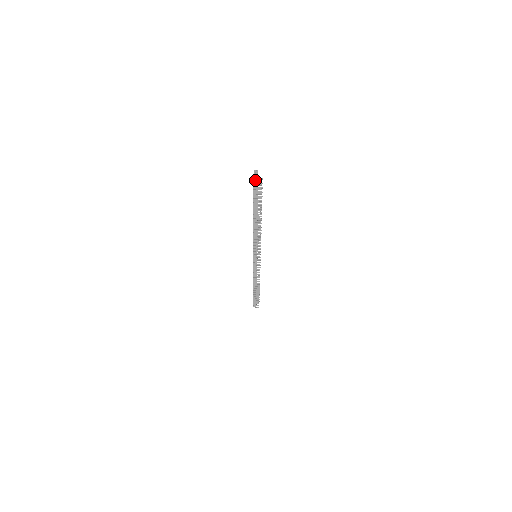
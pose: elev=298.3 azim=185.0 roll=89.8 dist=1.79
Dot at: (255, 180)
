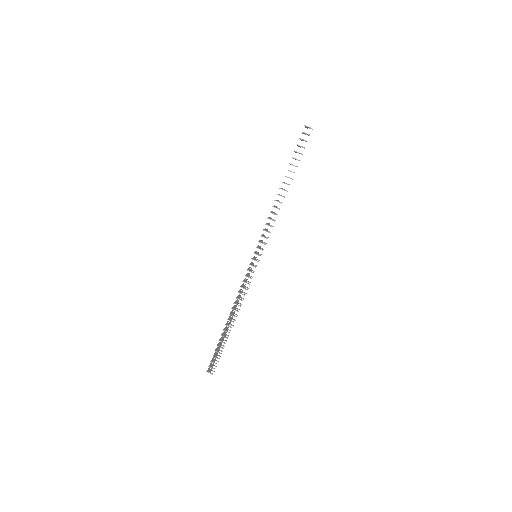
Dot at: (306, 126)
